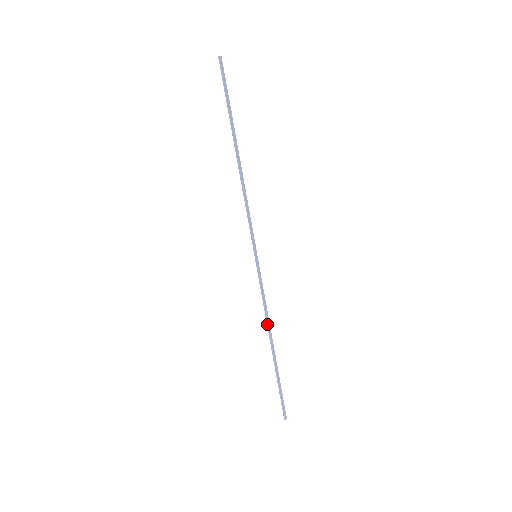
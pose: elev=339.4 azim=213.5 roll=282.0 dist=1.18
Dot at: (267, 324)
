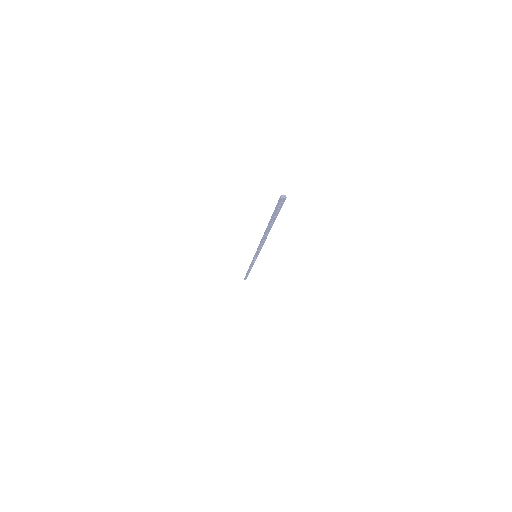
Dot at: (249, 267)
